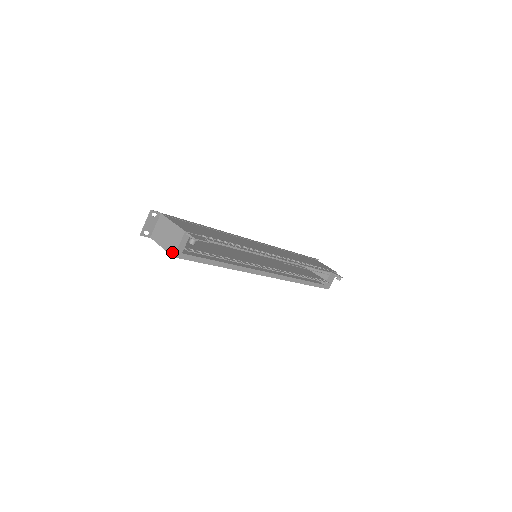
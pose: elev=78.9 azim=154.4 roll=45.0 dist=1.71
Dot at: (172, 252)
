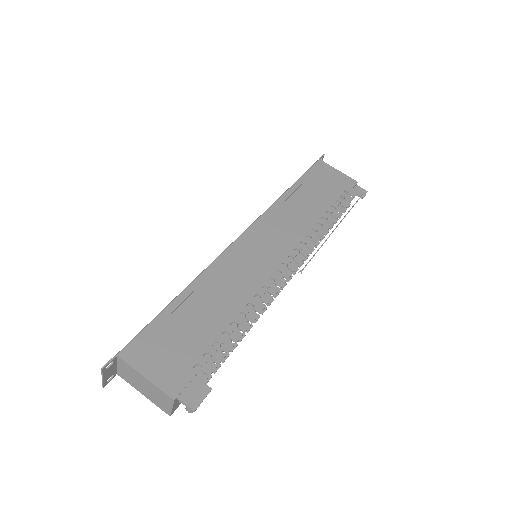
Dot at: (165, 411)
